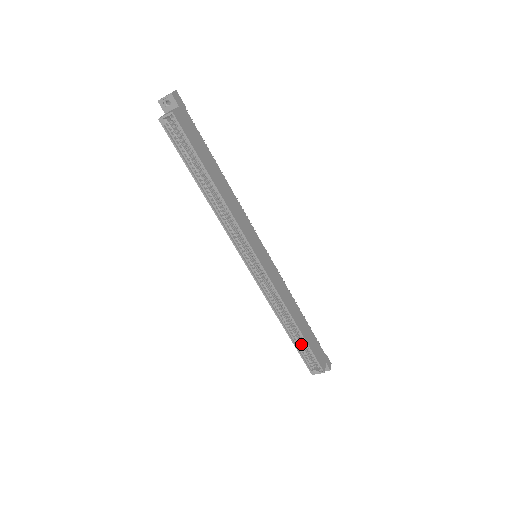
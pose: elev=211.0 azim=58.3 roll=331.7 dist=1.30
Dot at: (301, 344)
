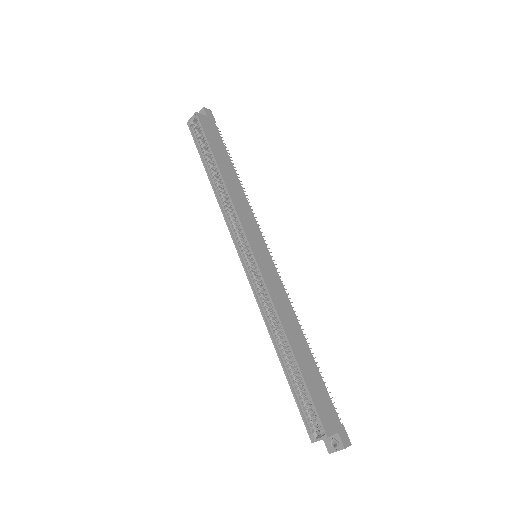
Dot at: (298, 383)
